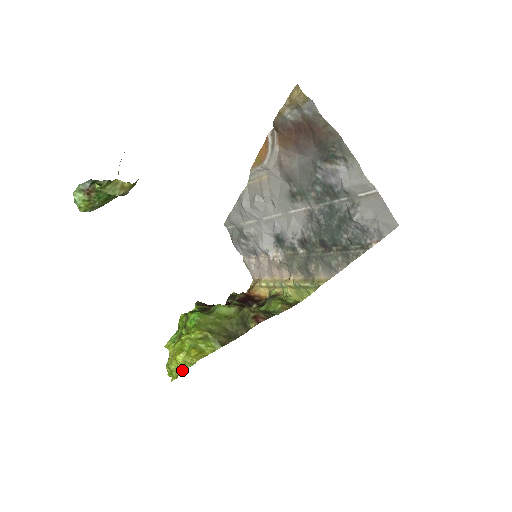
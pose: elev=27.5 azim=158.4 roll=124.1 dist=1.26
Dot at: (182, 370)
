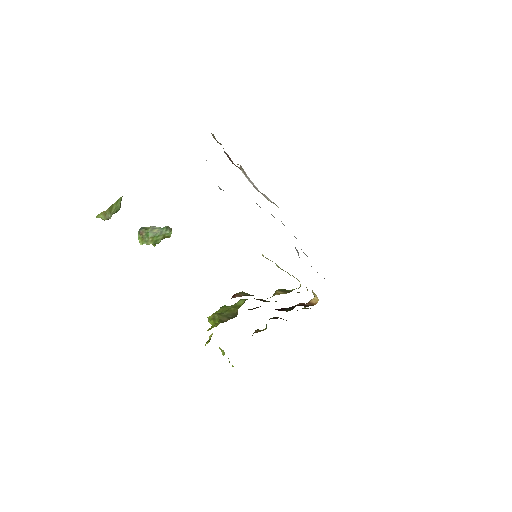
Dot at: occluded
